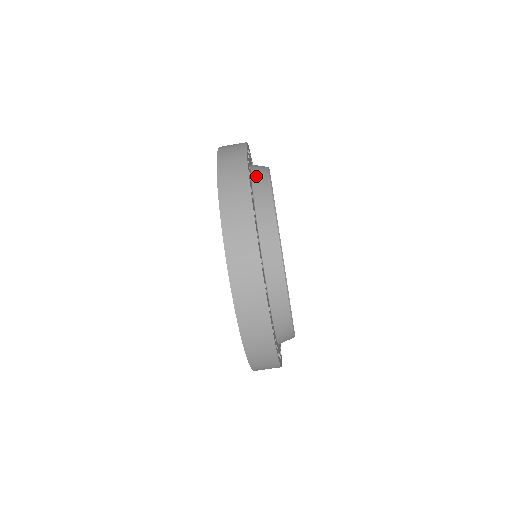
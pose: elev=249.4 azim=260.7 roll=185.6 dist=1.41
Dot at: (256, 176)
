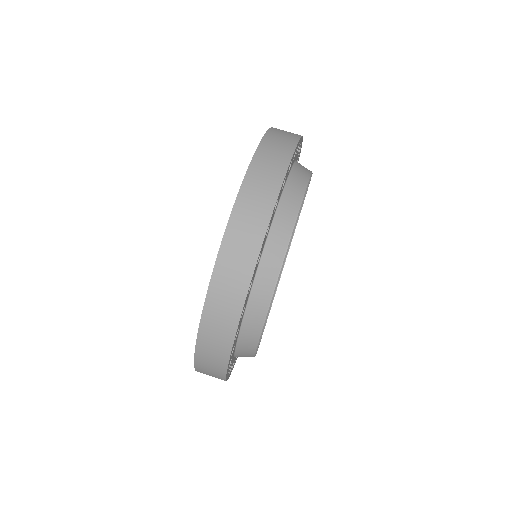
Dot at: (286, 198)
